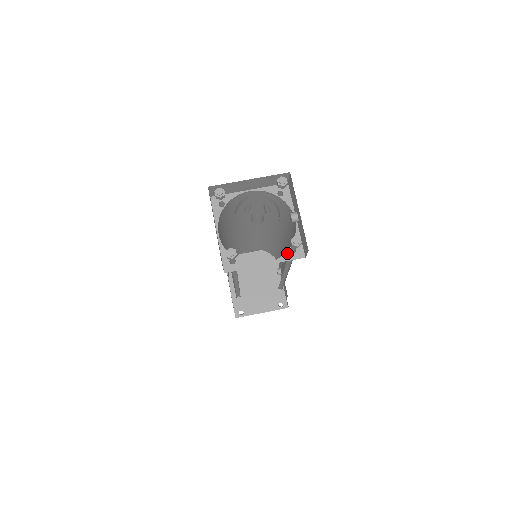
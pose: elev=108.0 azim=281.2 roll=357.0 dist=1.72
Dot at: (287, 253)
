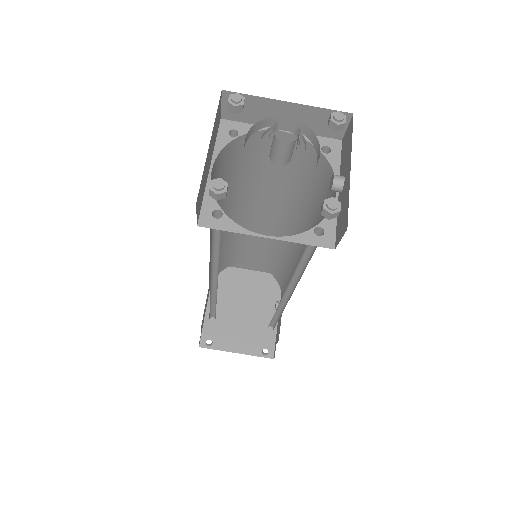
Dot at: (308, 232)
